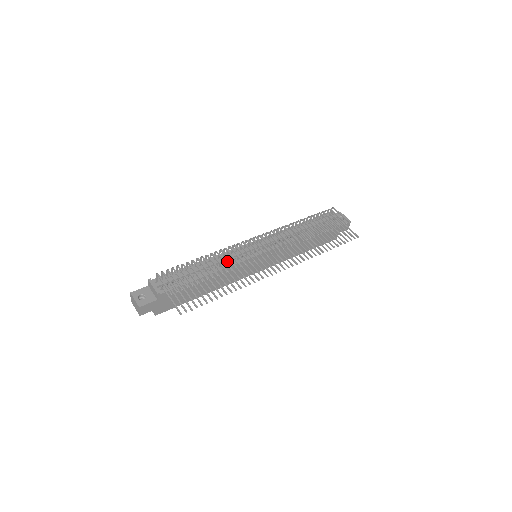
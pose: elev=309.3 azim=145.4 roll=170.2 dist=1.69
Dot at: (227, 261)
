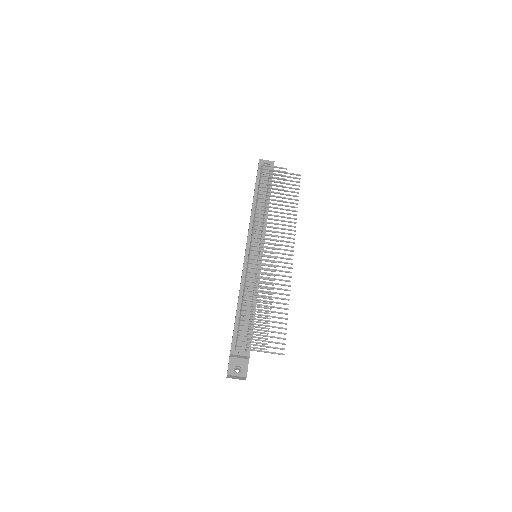
Dot at: (252, 283)
